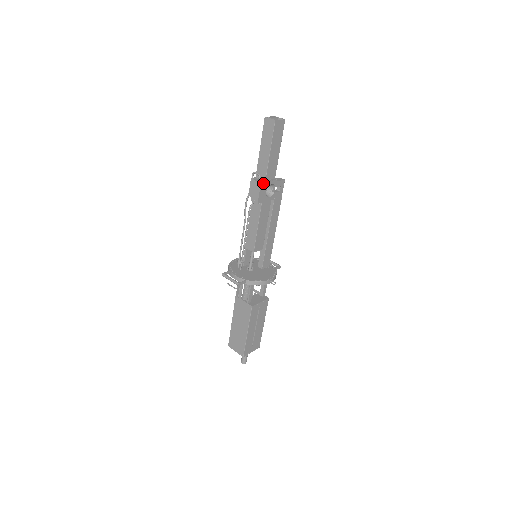
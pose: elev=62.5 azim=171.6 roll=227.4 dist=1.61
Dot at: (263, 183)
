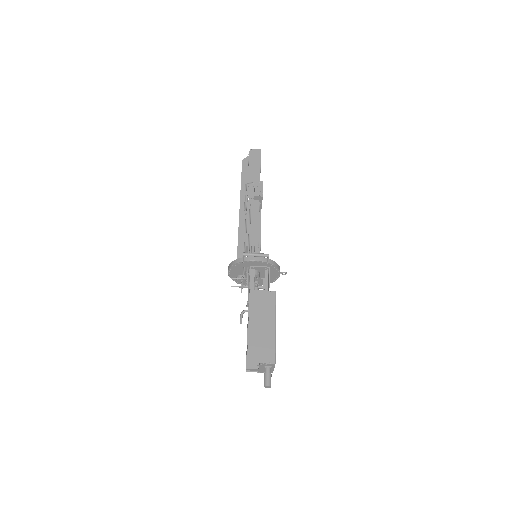
Dot at: (262, 184)
